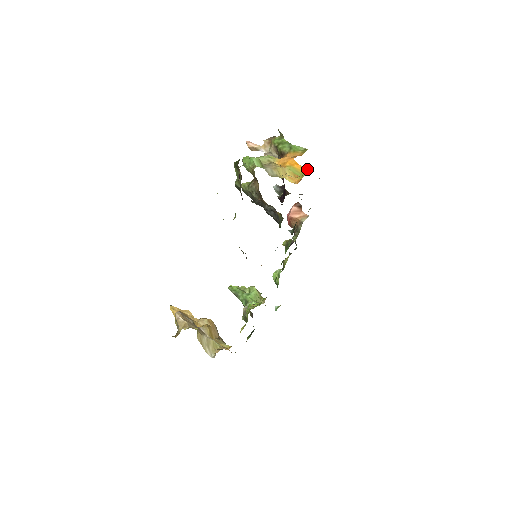
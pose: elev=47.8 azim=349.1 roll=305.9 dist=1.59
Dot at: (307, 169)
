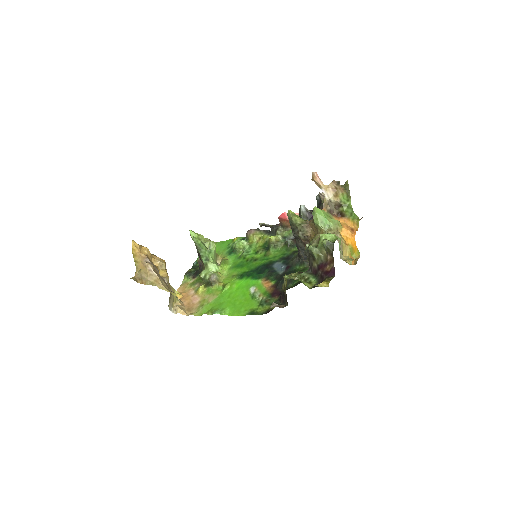
Dot at: (359, 252)
